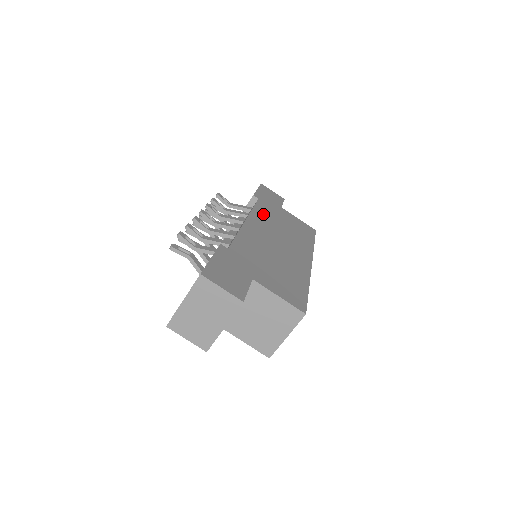
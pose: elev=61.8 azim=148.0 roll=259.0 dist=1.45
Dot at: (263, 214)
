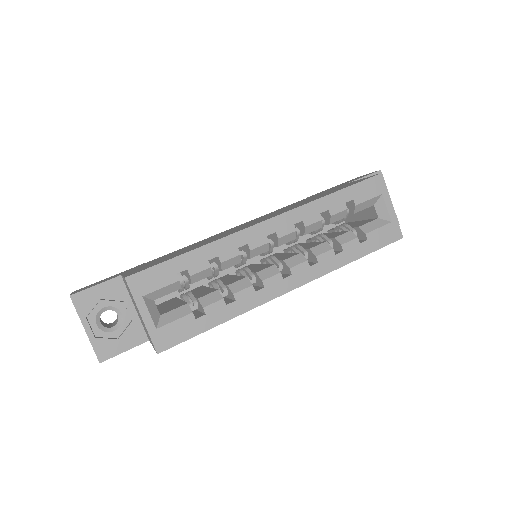
Dot at: occluded
